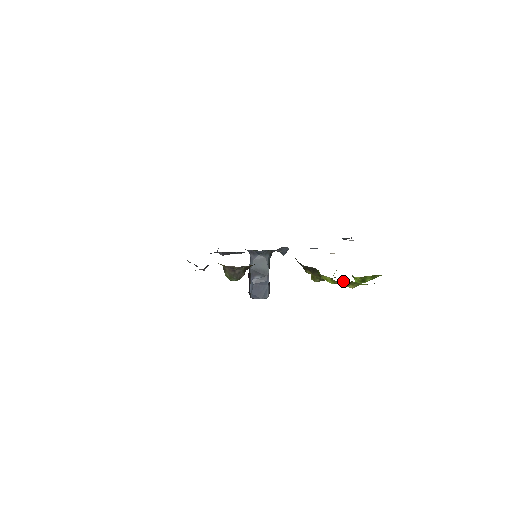
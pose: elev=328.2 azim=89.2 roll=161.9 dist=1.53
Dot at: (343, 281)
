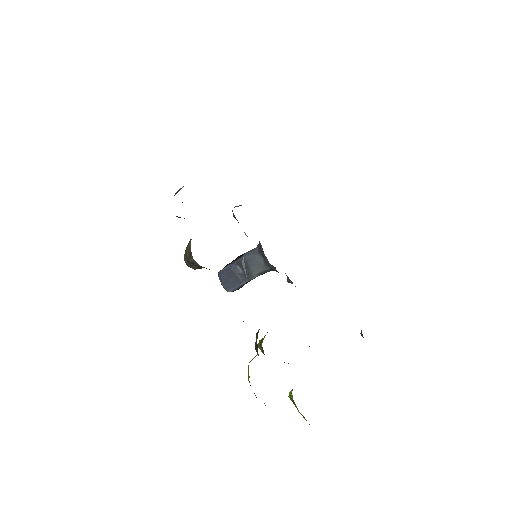
Dot at: occluded
